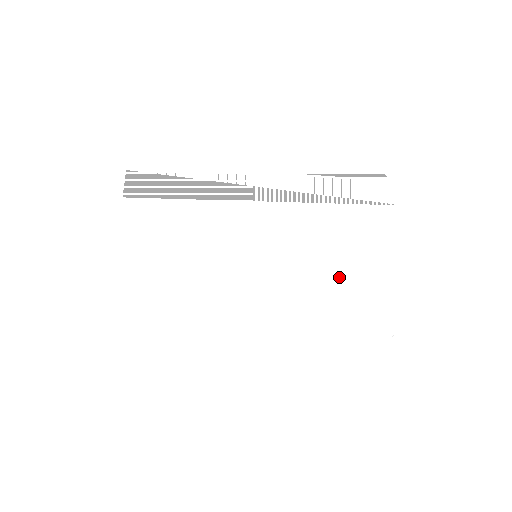
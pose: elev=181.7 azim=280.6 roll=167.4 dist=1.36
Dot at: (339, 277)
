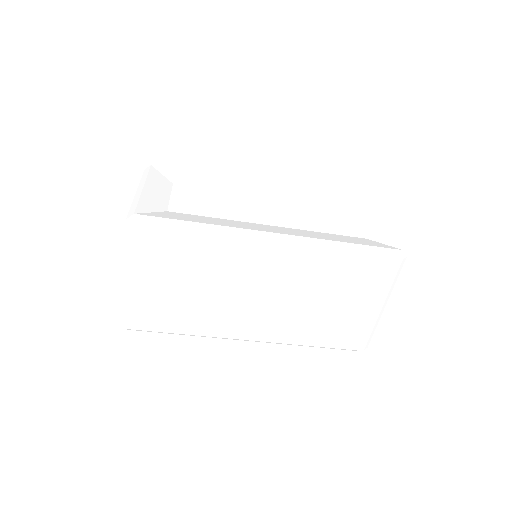
Dot at: (331, 221)
